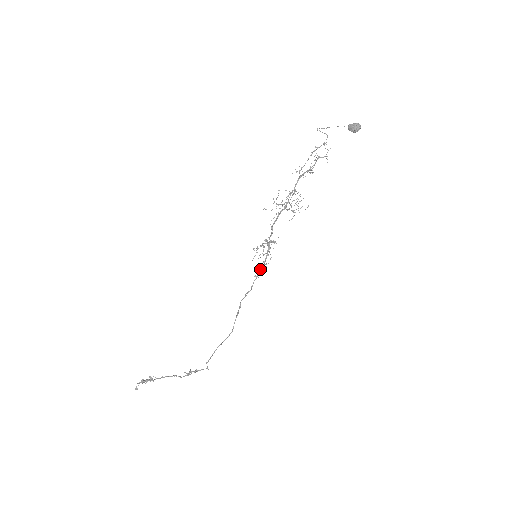
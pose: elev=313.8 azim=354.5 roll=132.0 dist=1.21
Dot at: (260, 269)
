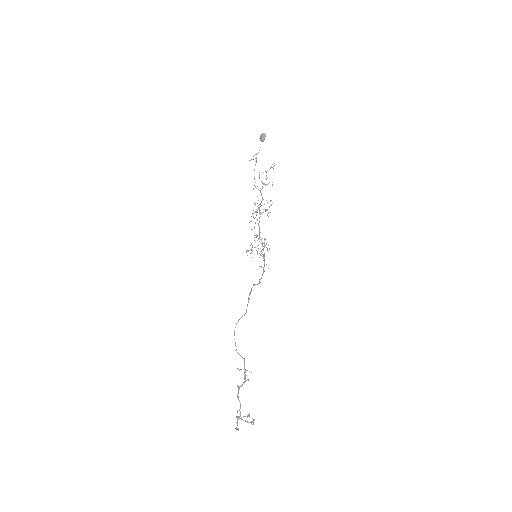
Dot at: (264, 263)
